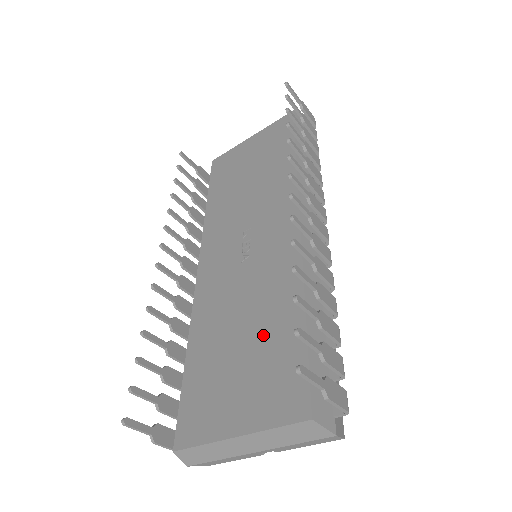
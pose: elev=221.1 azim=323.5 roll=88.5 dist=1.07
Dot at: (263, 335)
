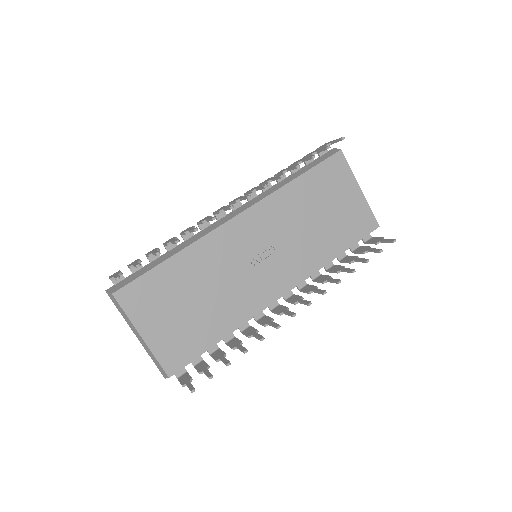
Dot at: (203, 317)
